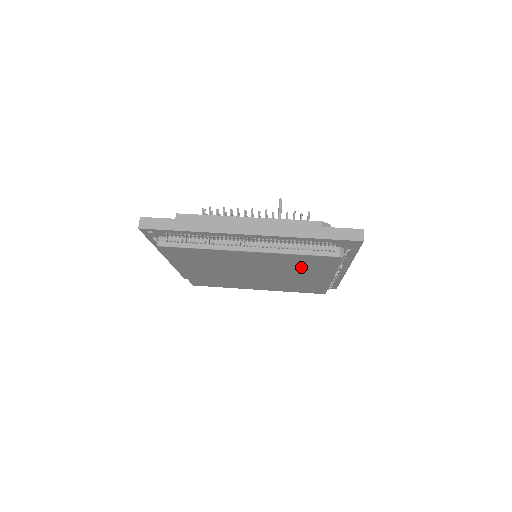
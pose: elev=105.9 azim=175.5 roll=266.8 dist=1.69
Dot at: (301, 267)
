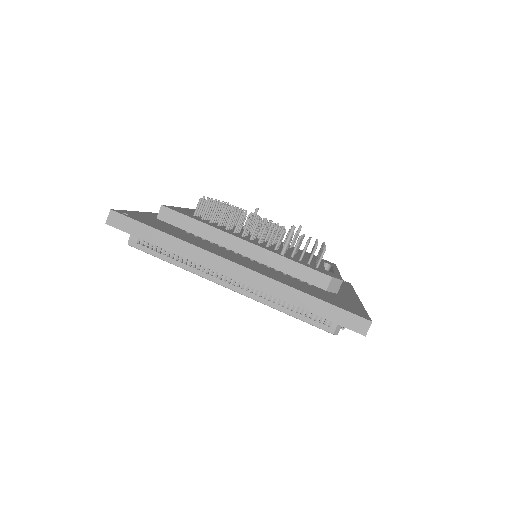
Dot at: occluded
